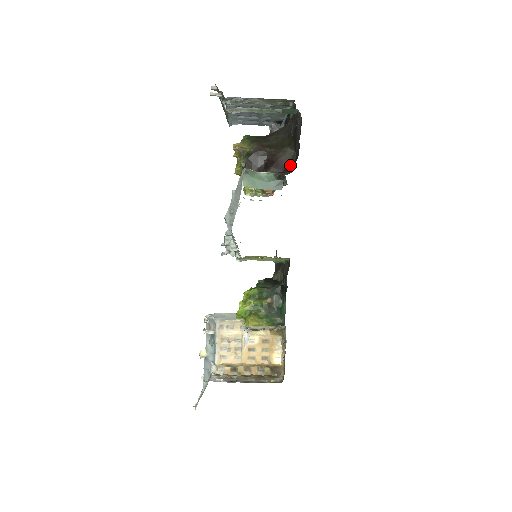
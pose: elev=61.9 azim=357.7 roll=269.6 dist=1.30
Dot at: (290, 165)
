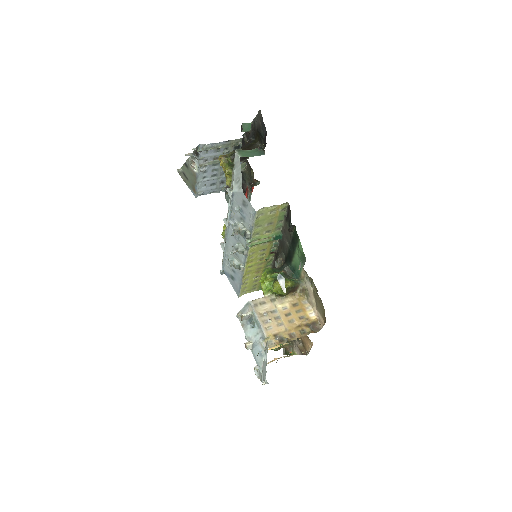
Dot at: occluded
